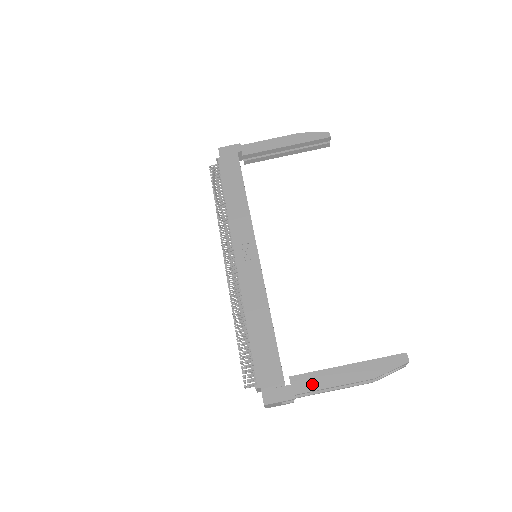
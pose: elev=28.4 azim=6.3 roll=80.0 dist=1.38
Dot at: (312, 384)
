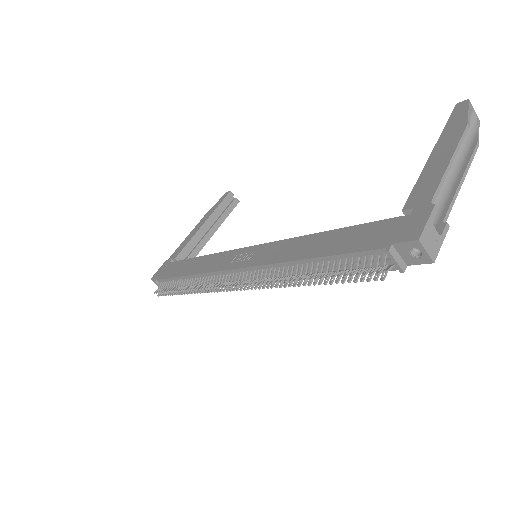
Dot at: (429, 184)
